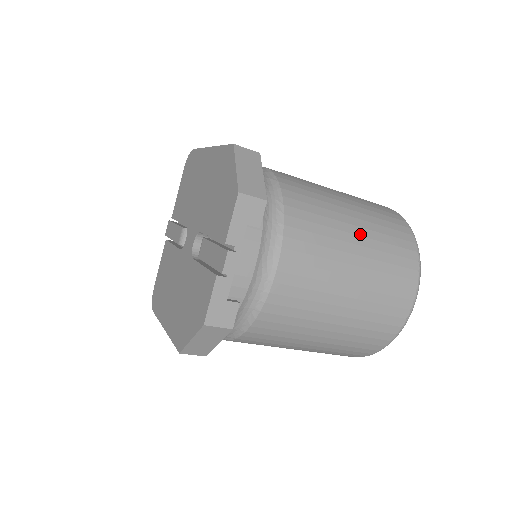
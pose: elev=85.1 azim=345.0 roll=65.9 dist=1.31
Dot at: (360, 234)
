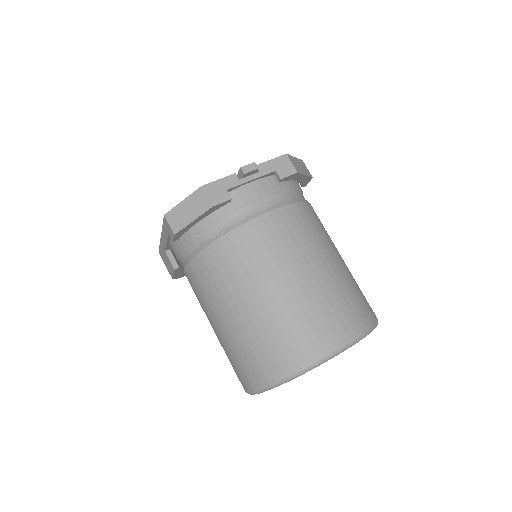
Dot at: (337, 265)
